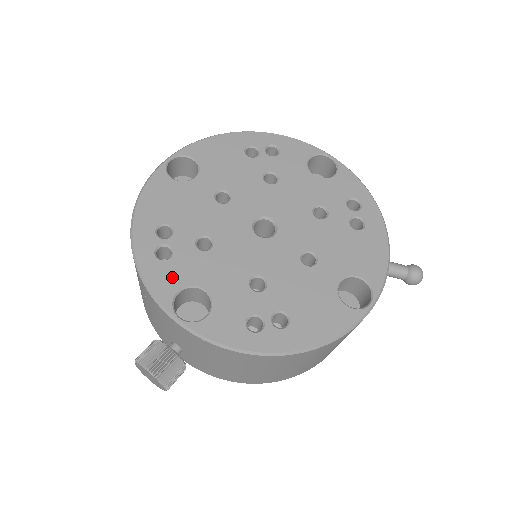
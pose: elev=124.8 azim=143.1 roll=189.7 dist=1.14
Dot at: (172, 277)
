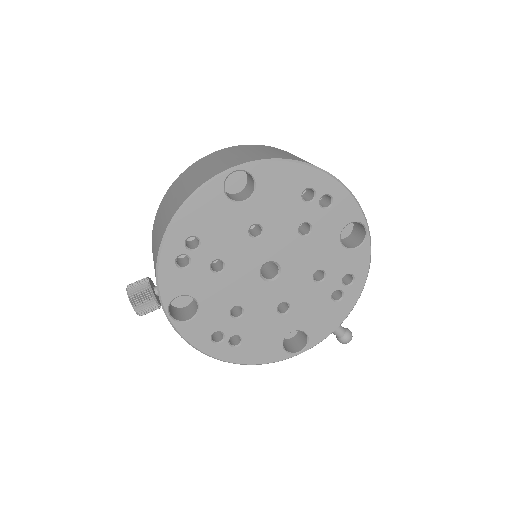
Dot at: (179, 284)
